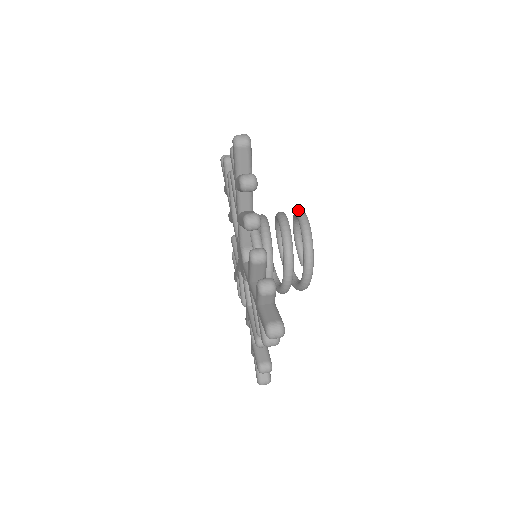
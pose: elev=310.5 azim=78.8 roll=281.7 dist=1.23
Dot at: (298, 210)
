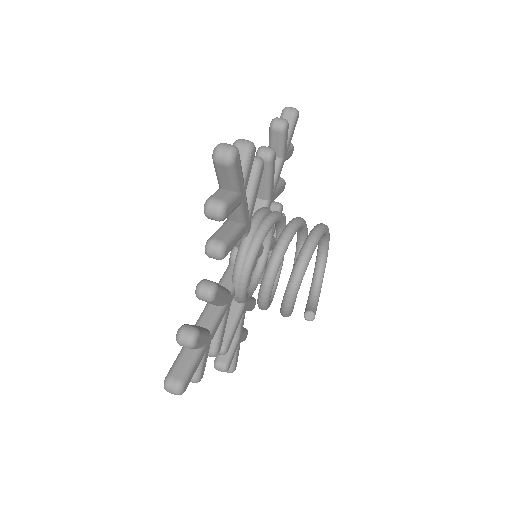
Dot at: occluded
